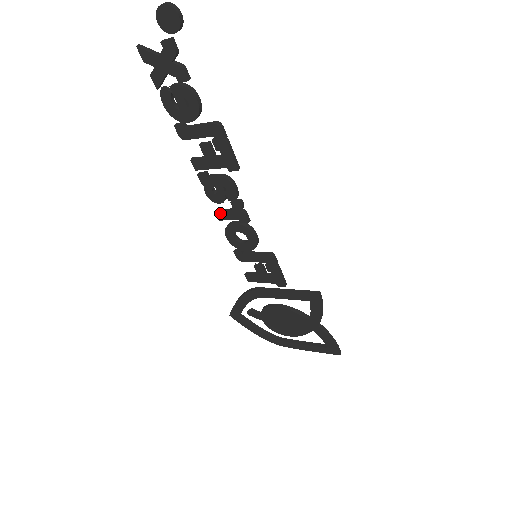
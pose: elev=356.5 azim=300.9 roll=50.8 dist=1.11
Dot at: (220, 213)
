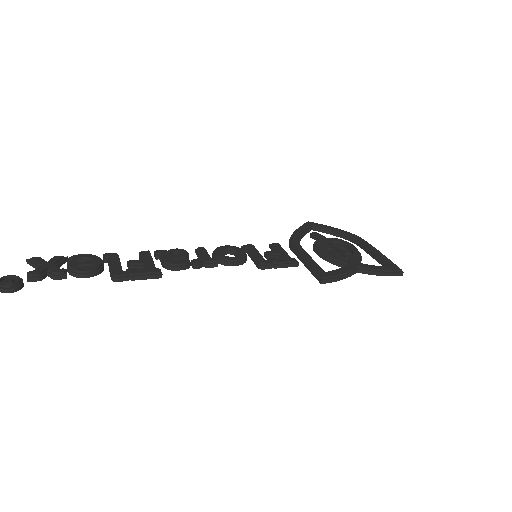
Dot at: occluded
